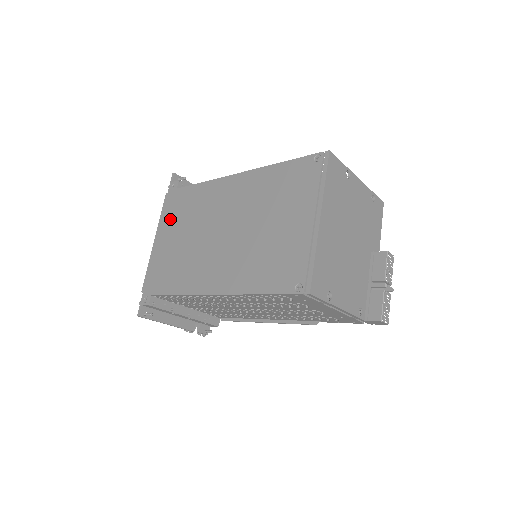
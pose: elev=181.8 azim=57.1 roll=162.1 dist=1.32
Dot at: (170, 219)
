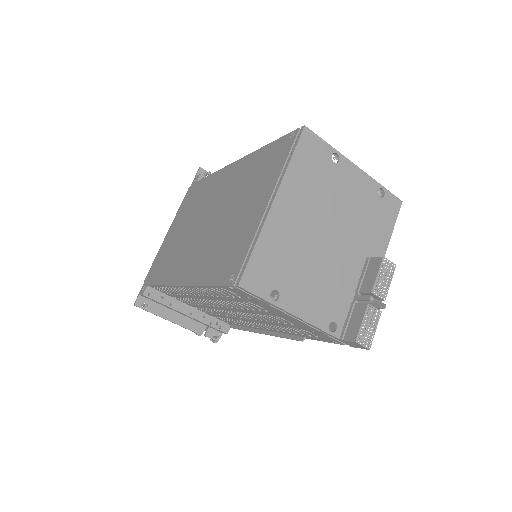
Dot at: (182, 211)
